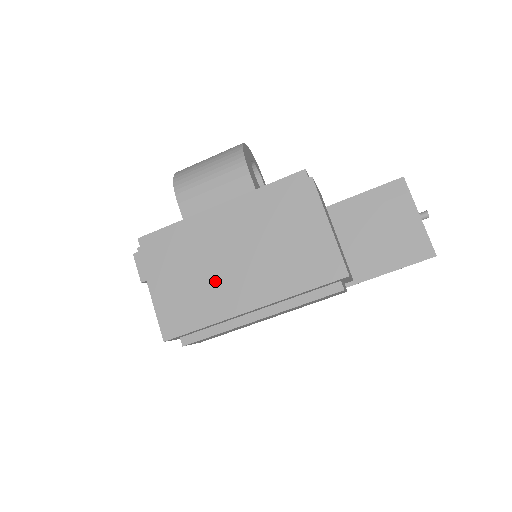
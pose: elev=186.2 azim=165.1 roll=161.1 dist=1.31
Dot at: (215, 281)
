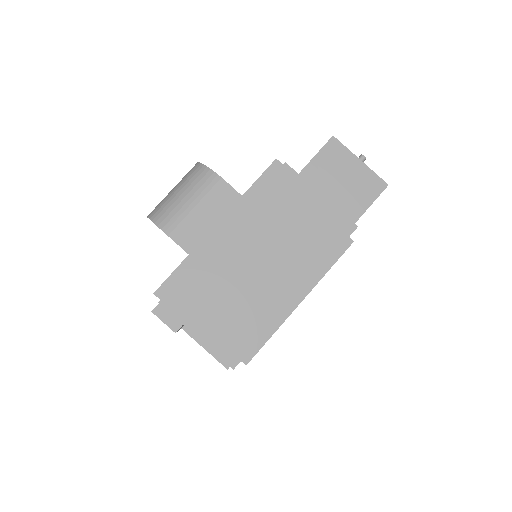
Dot at: (251, 291)
